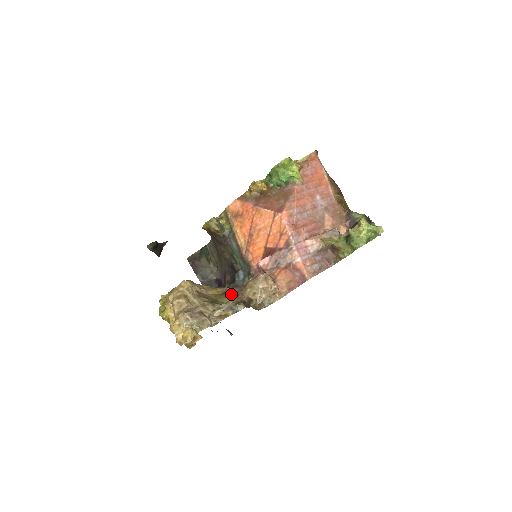
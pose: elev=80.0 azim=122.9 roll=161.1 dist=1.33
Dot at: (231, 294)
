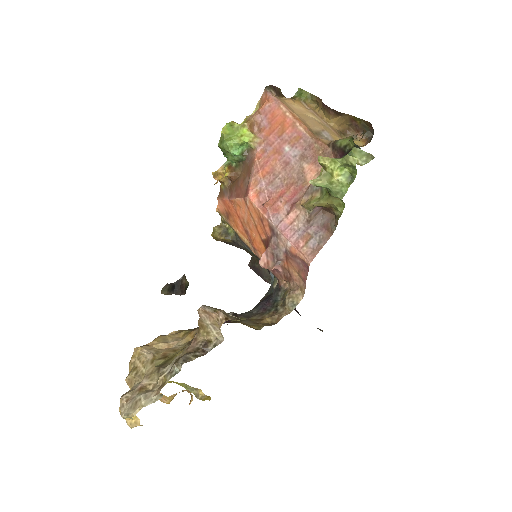
Dot at: occluded
